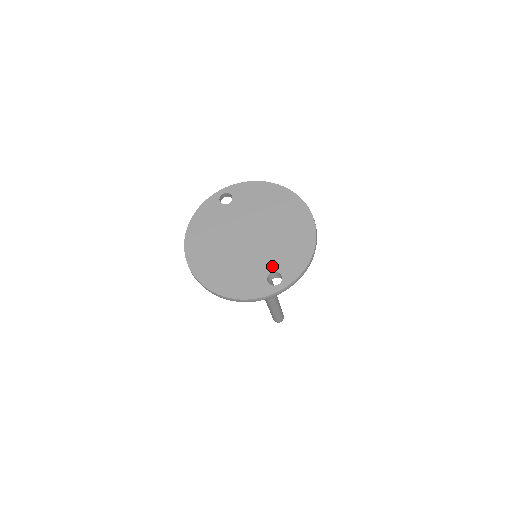
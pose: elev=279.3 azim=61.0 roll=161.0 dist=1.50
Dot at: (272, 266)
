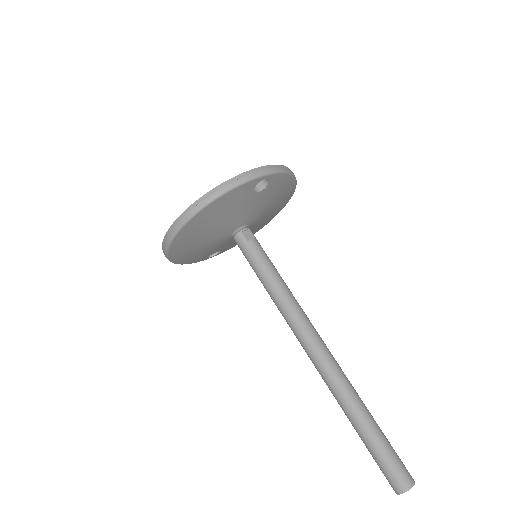
Dot at: occluded
